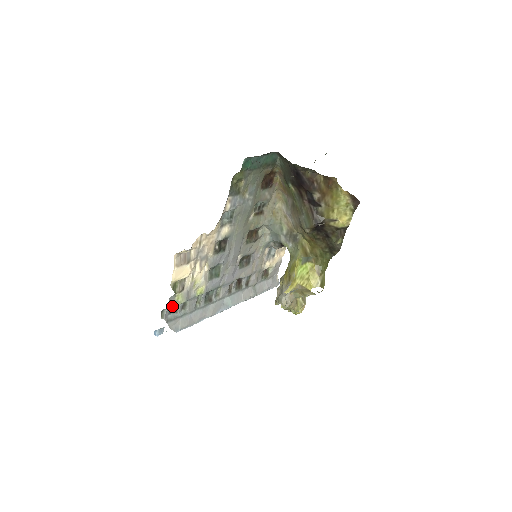
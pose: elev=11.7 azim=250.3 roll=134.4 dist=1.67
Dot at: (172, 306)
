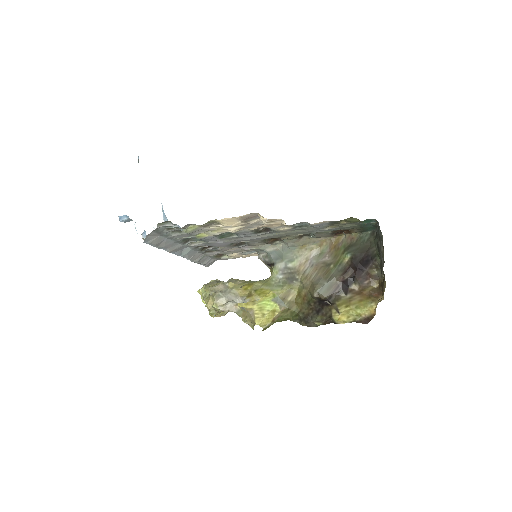
Dot at: (180, 228)
